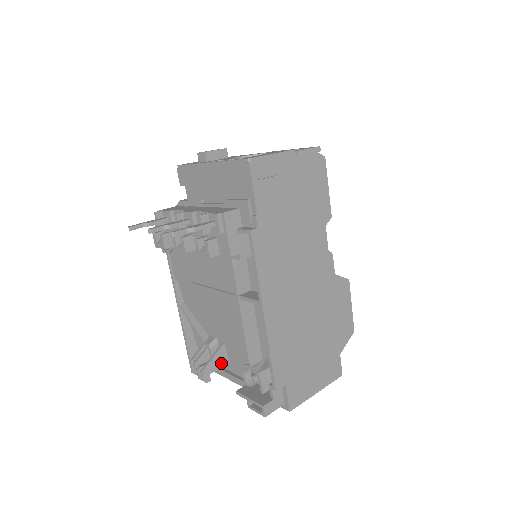
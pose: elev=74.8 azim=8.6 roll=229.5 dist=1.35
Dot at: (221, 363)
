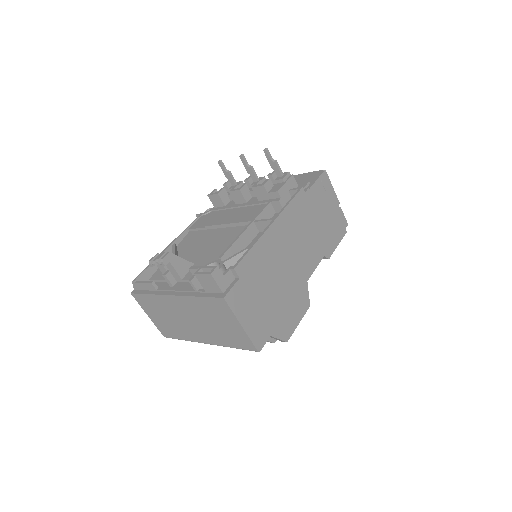
Dot at: (180, 270)
